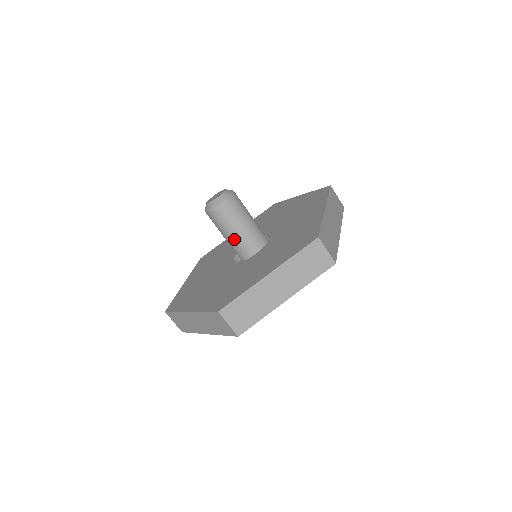
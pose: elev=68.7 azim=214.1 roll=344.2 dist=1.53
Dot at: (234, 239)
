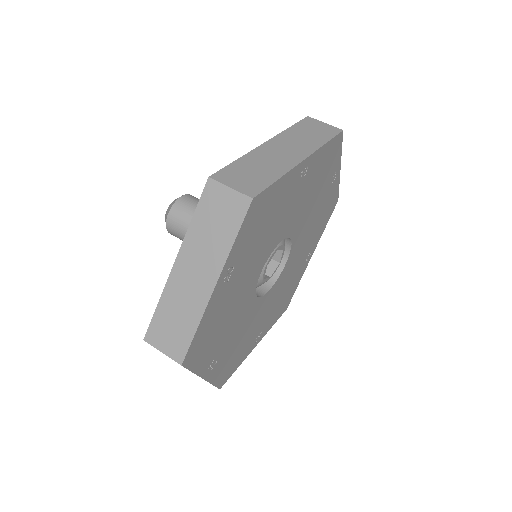
Dot at: occluded
